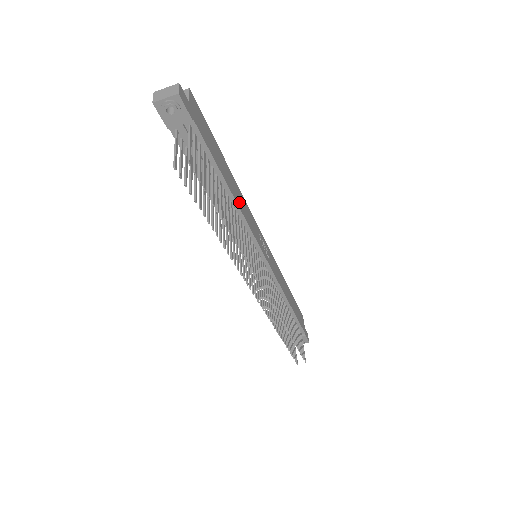
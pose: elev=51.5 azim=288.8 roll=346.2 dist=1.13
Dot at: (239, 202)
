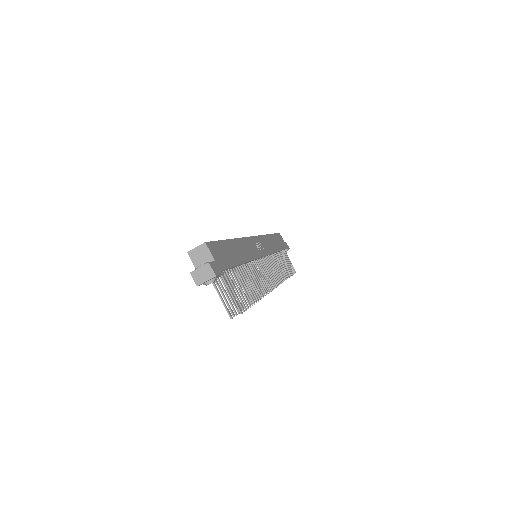
Dot at: (246, 255)
